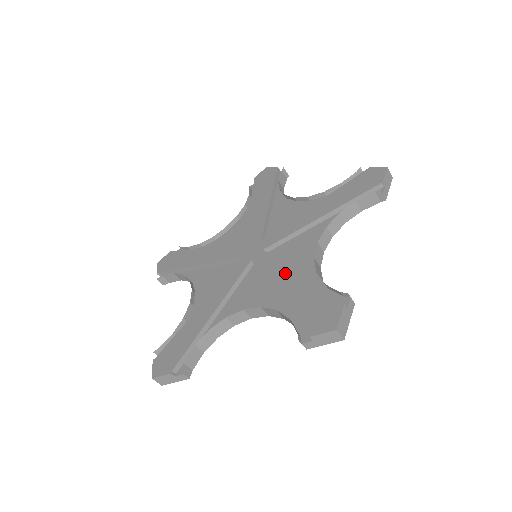
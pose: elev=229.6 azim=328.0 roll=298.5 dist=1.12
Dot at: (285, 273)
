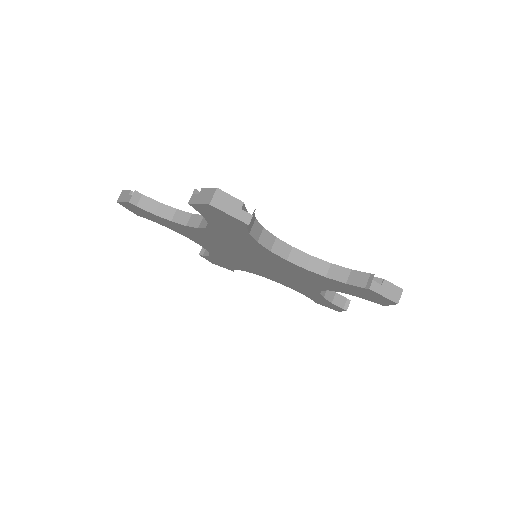
Dot at: occluded
